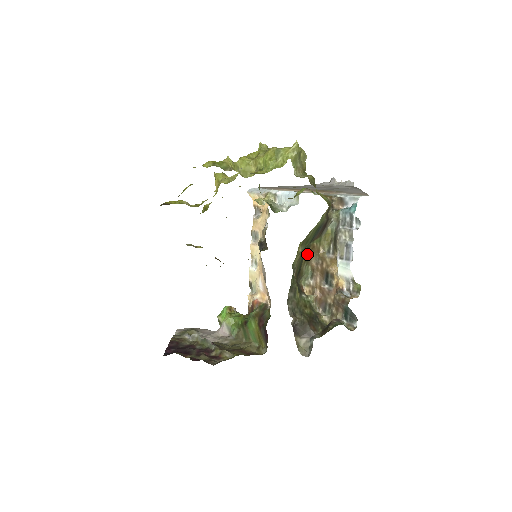
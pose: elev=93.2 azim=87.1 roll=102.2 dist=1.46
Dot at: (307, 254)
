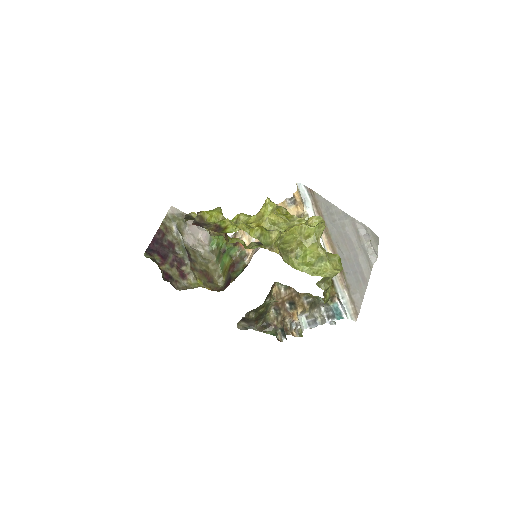
Dot at: occluded
